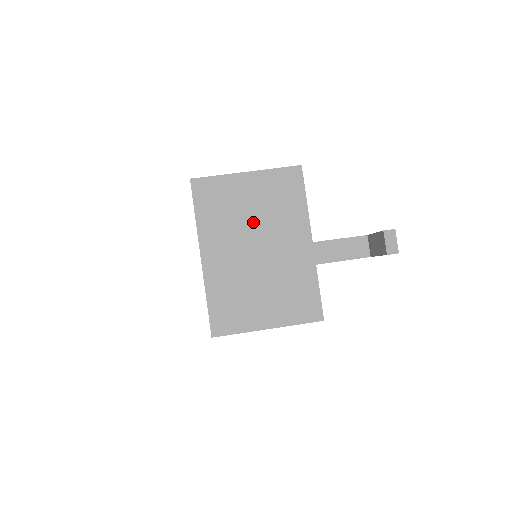
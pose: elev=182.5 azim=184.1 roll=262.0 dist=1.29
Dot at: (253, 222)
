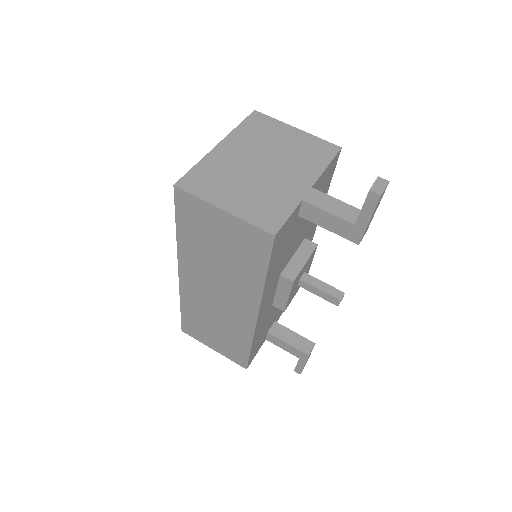
Dot at: (276, 151)
